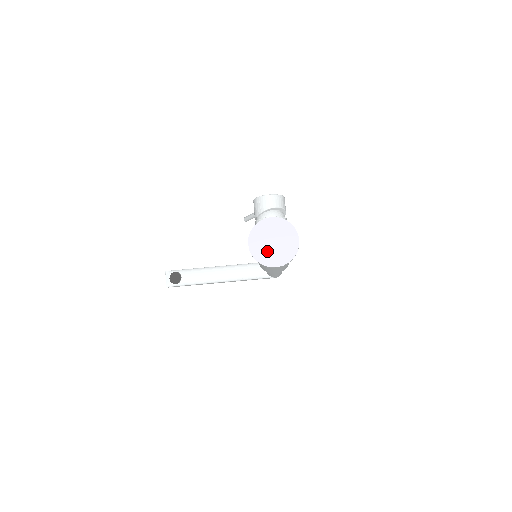
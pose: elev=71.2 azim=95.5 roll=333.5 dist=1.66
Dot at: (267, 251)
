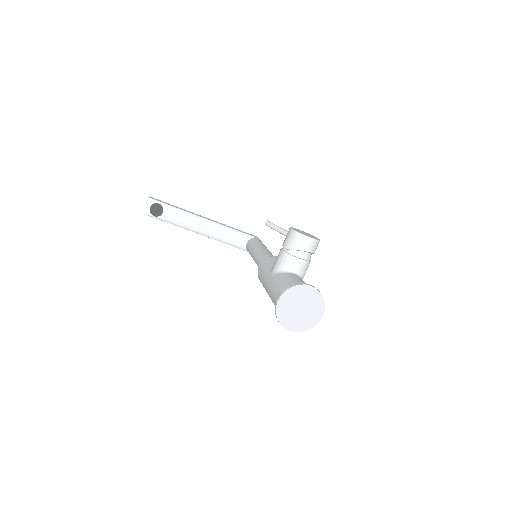
Dot at: (291, 314)
